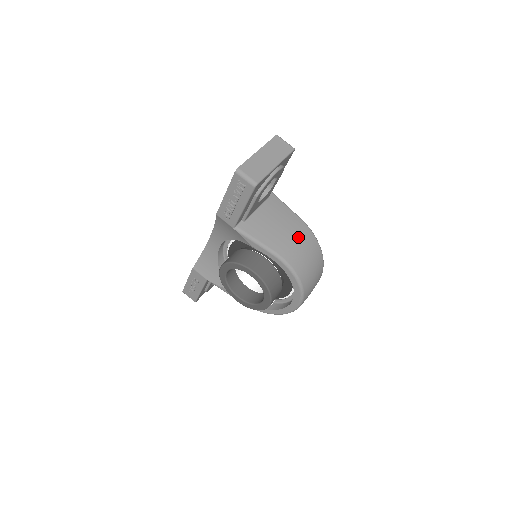
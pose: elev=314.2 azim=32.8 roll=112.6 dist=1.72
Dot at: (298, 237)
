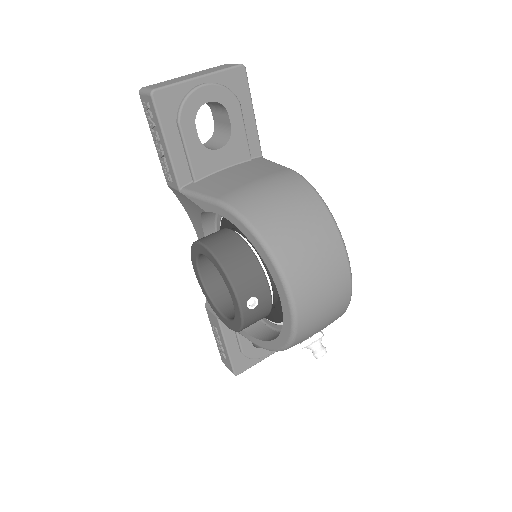
Dot at: (270, 183)
